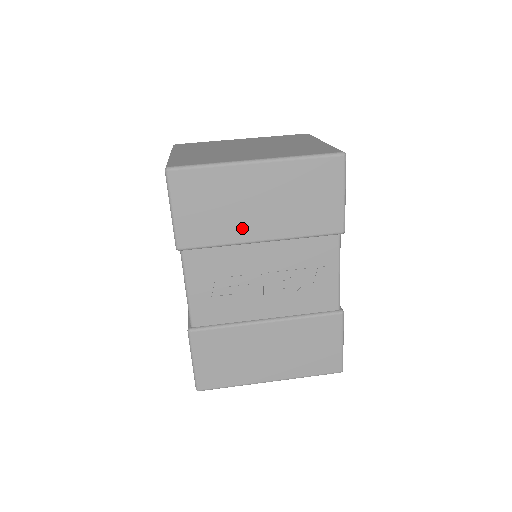
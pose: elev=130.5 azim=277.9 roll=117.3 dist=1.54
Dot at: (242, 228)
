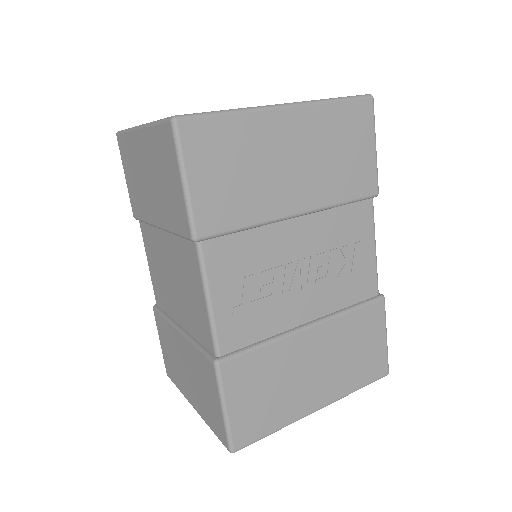
Dot at: (274, 199)
